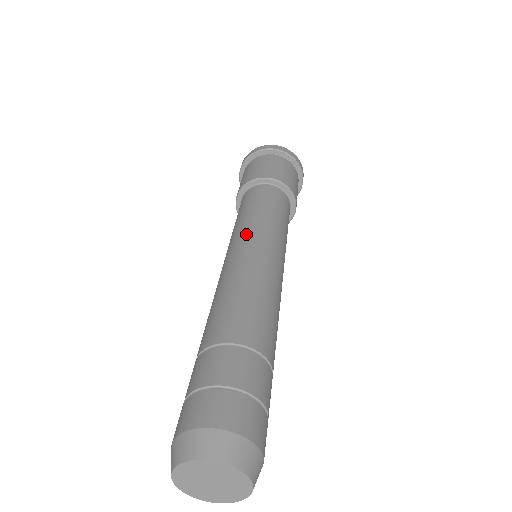
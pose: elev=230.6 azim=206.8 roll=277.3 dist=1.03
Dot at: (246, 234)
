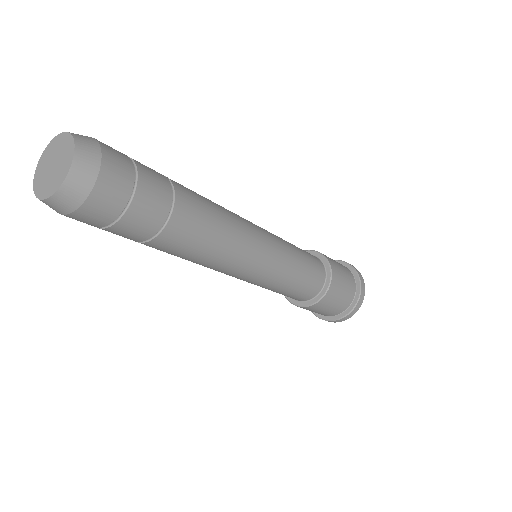
Dot at: occluded
